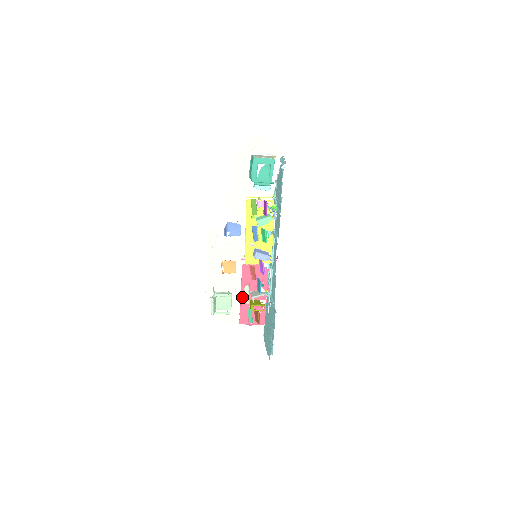
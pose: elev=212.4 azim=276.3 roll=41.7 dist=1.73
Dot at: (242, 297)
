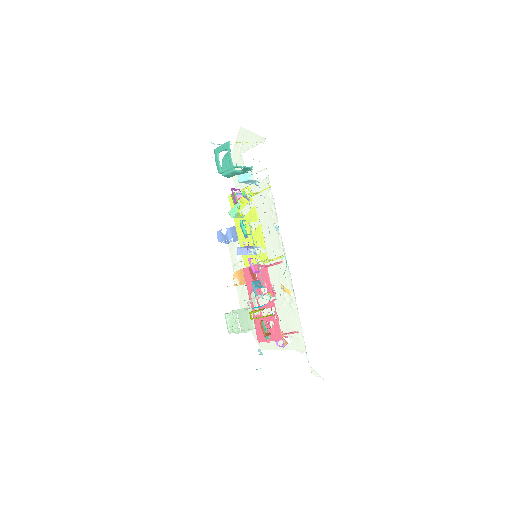
Dot at: occluded
